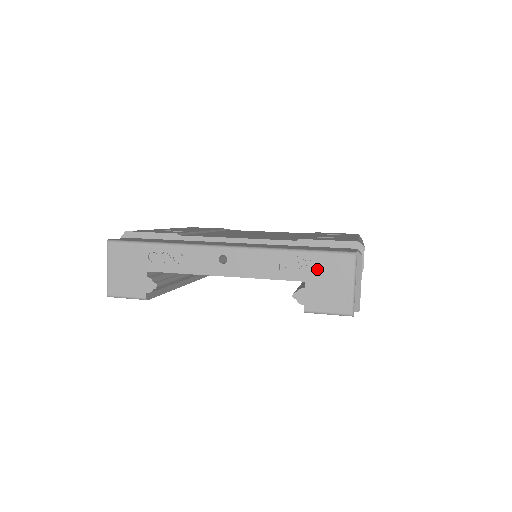
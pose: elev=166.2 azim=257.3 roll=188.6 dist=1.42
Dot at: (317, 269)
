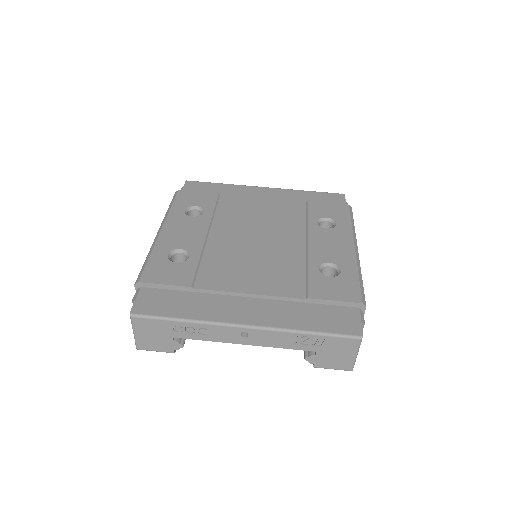
Dot at: (327, 345)
